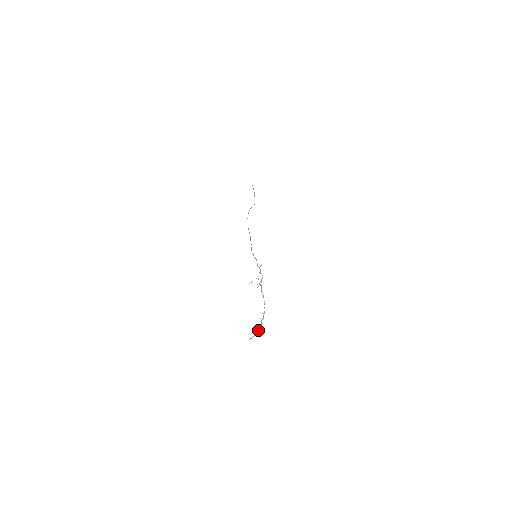
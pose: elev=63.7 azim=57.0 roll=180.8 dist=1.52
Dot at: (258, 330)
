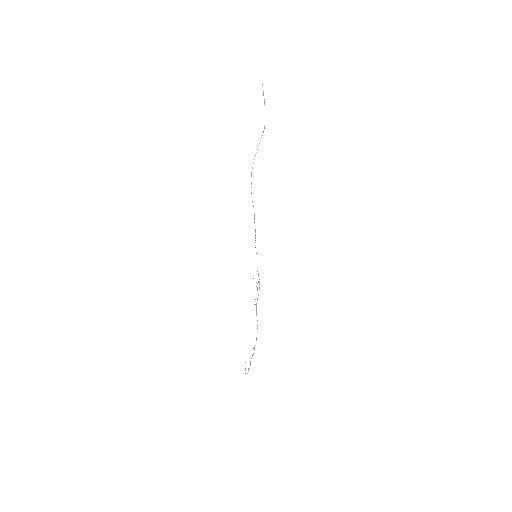
Dot at: occluded
